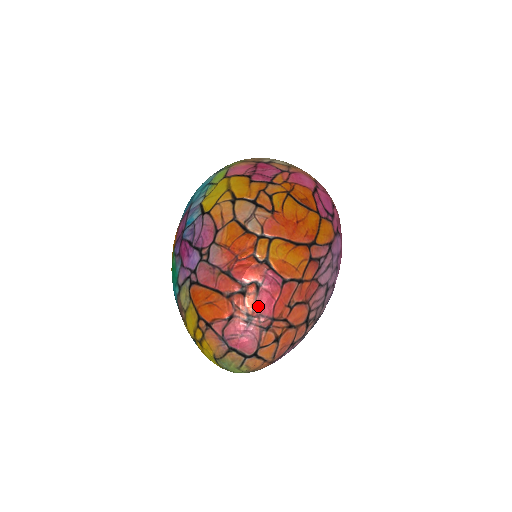
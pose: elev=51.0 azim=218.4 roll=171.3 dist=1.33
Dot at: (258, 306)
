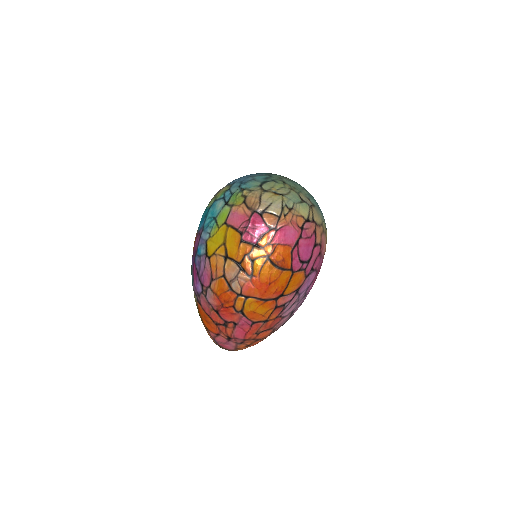
Dot at: (234, 334)
